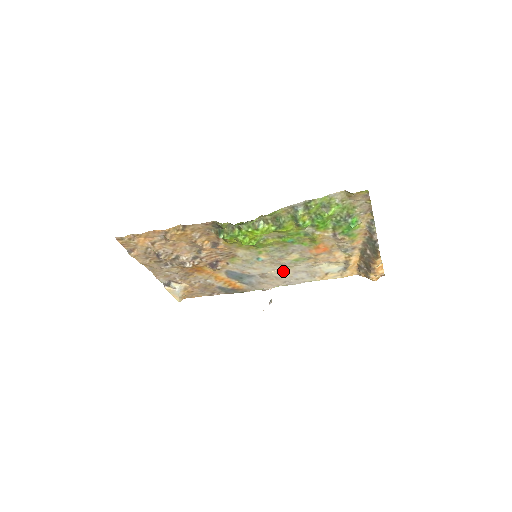
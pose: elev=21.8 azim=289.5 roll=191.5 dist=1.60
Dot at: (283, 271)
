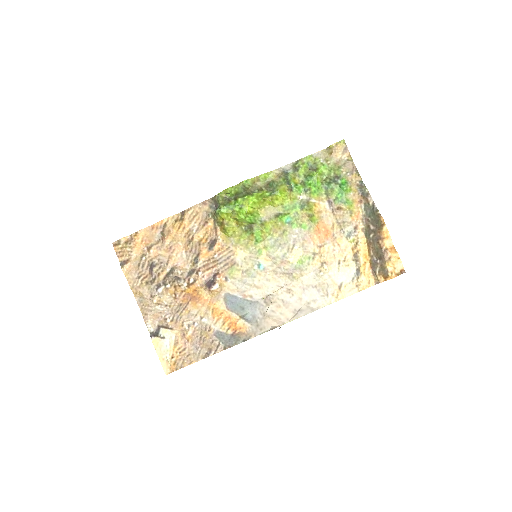
Dot at: (289, 288)
